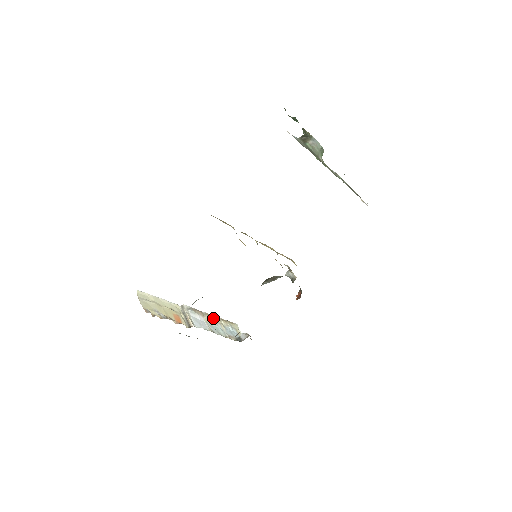
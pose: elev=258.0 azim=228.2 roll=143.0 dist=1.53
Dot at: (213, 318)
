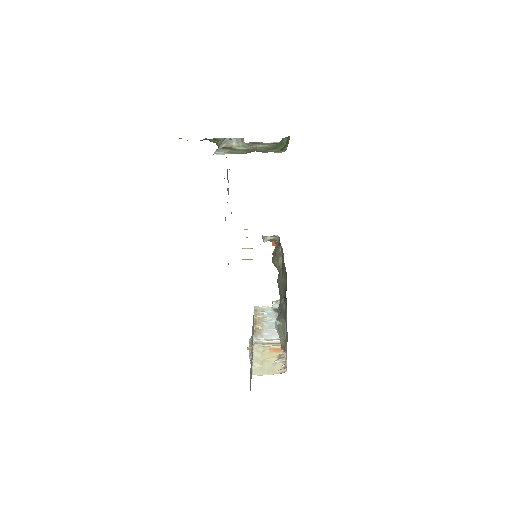
Dot at: (259, 322)
